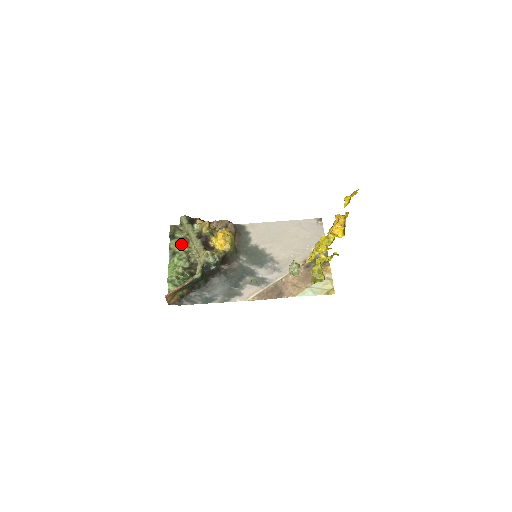
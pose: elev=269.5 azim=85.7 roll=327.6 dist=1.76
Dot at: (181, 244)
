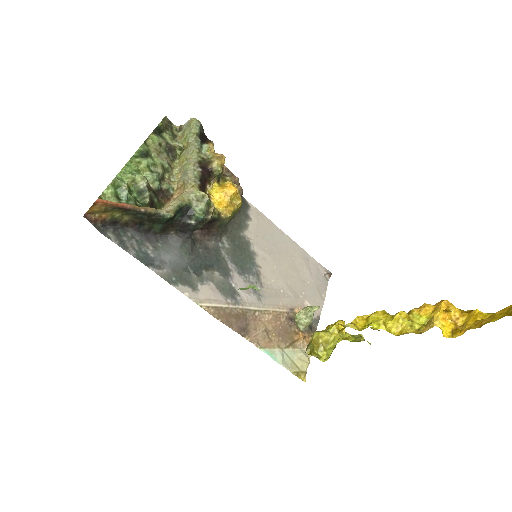
Dot at: (163, 152)
